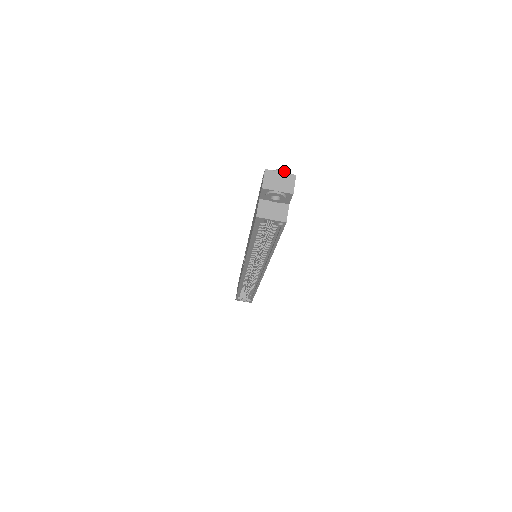
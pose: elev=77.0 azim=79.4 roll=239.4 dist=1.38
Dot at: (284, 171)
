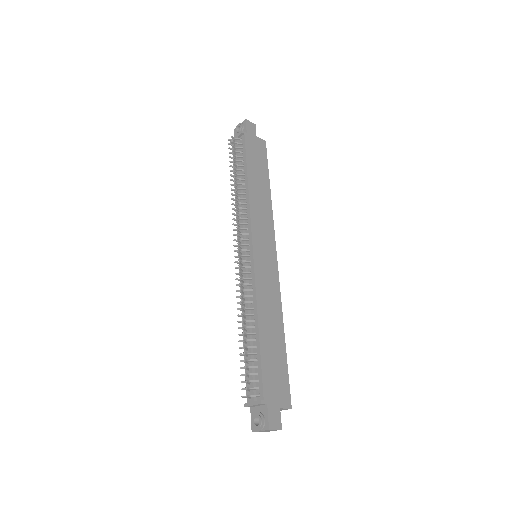
Dot at: (260, 430)
